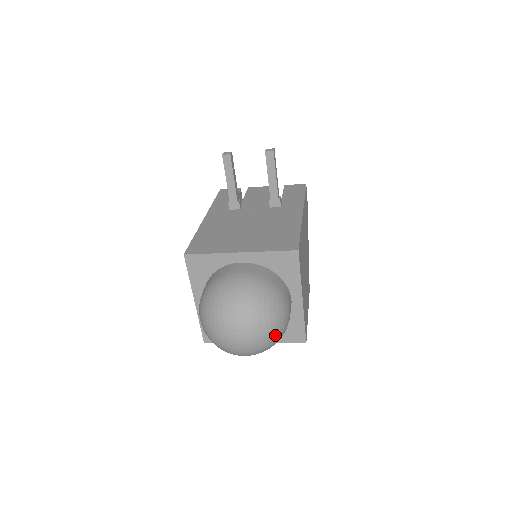
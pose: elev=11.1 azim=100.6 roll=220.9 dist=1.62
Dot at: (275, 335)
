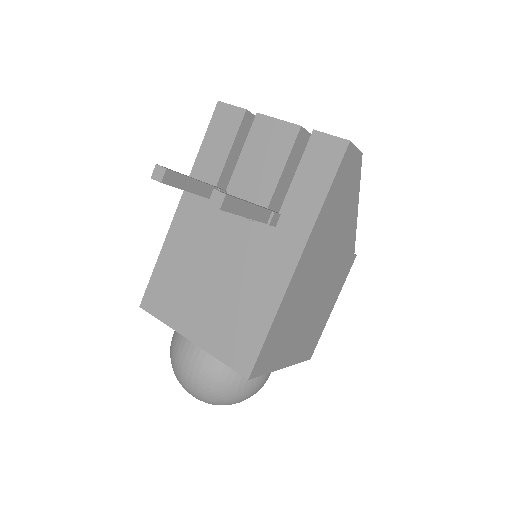
Dot at: occluded
